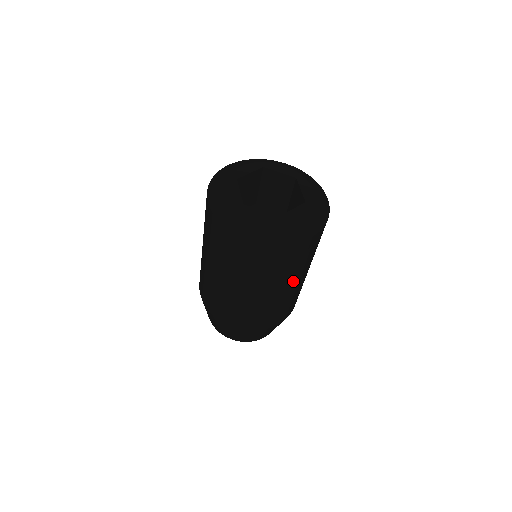
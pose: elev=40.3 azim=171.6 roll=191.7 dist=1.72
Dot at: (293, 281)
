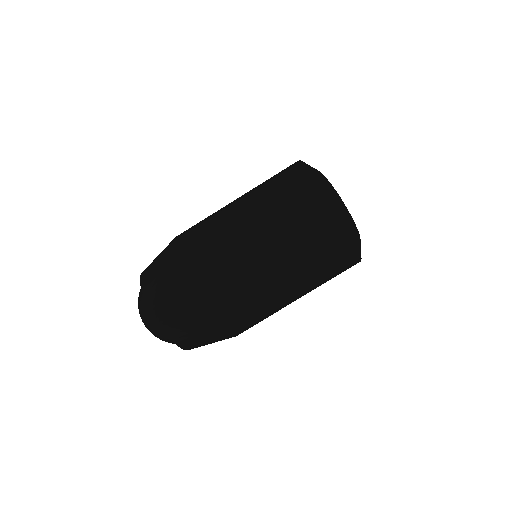
Dot at: occluded
